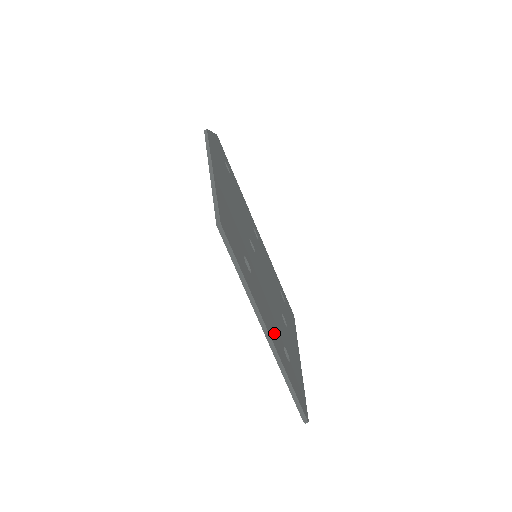
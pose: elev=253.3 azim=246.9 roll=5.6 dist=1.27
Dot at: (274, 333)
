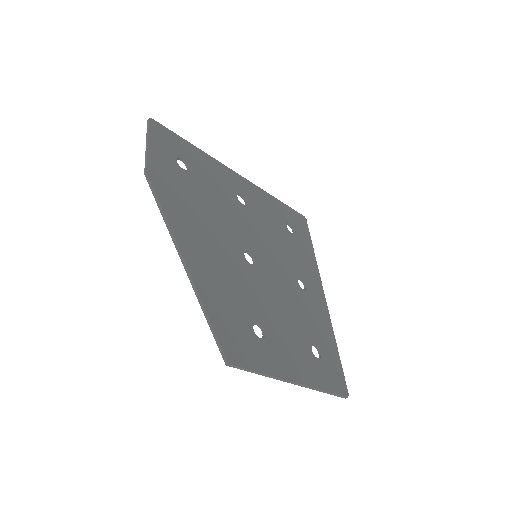
Dot at: (302, 361)
